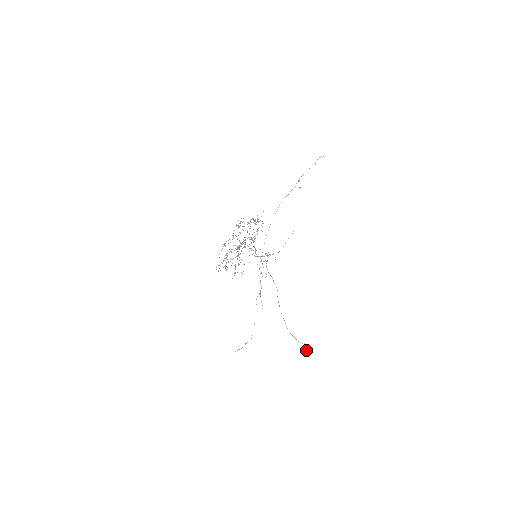
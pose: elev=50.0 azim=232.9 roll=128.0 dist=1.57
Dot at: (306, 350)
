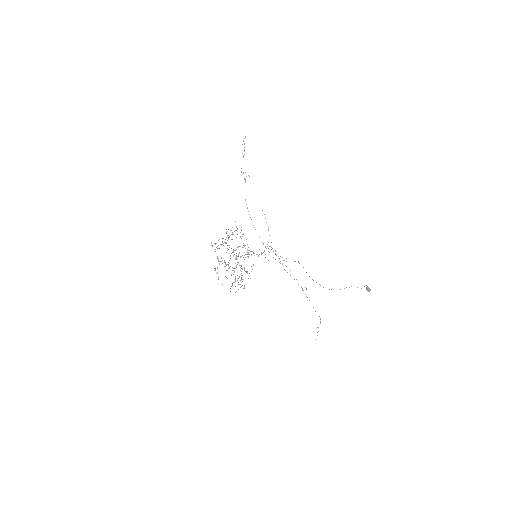
Dot at: (369, 289)
